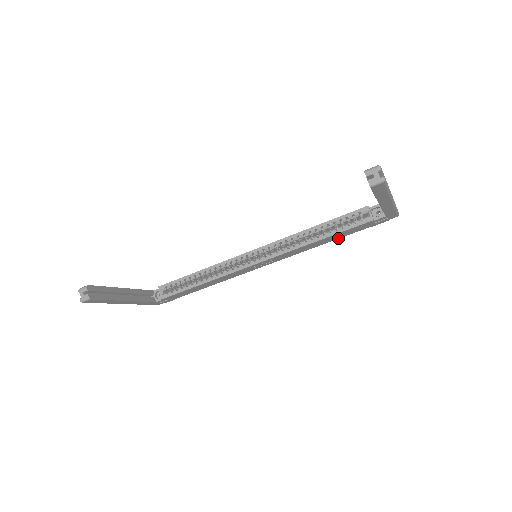
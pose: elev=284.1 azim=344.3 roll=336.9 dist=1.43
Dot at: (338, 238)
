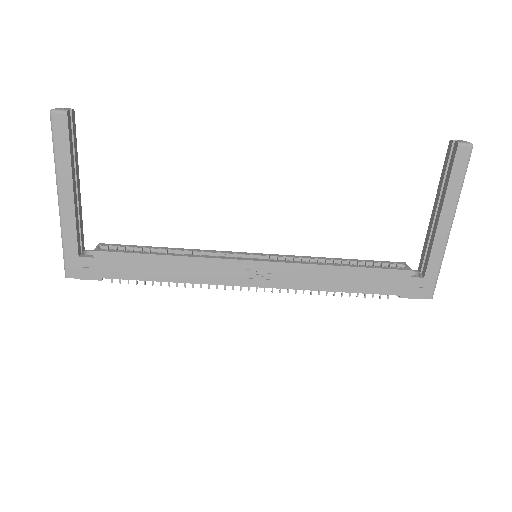
Dot at: (357, 291)
